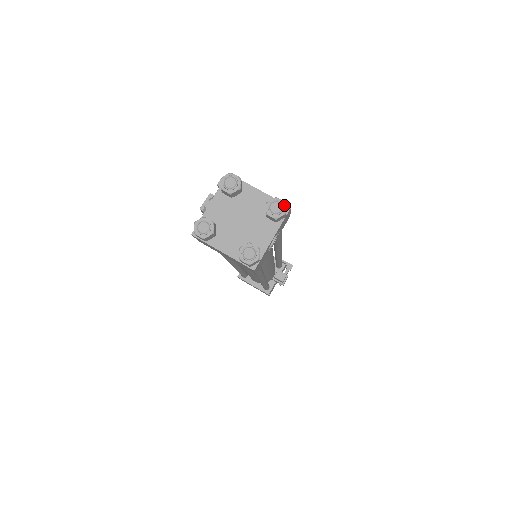
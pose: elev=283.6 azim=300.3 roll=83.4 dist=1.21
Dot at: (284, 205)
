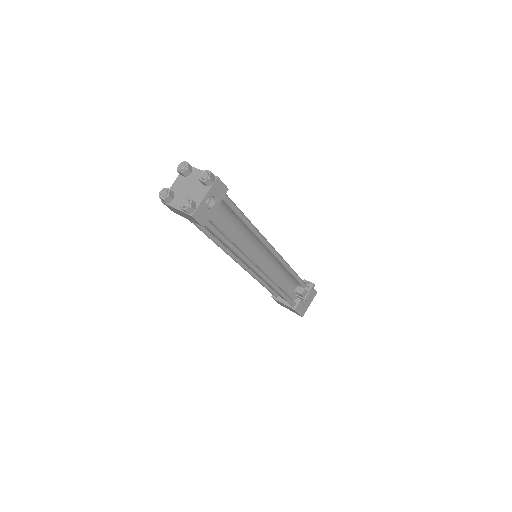
Dot at: (210, 173)
